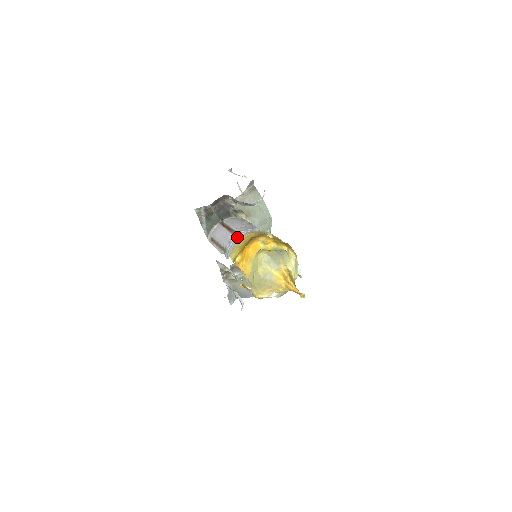
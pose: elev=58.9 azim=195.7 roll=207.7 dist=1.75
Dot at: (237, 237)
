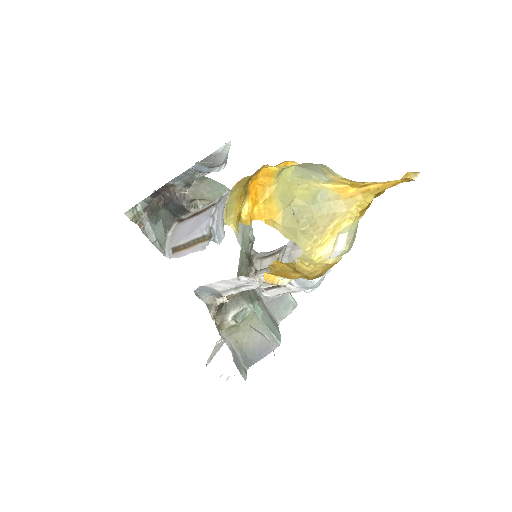
Dot at: (220, 202)
